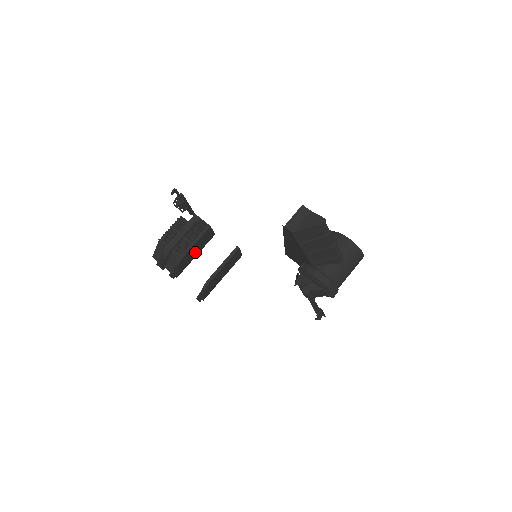
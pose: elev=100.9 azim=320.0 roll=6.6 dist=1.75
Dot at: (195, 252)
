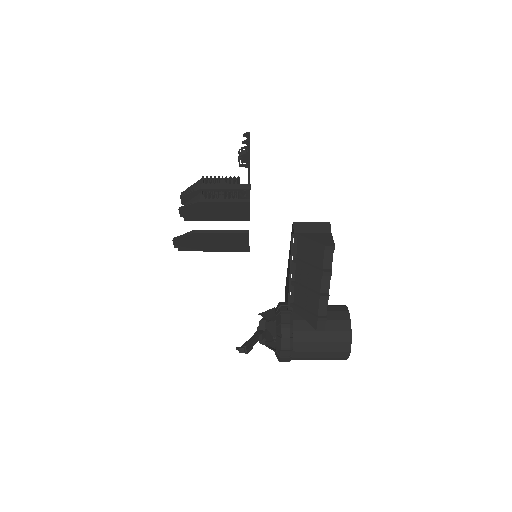
Dot at: (218, 214)
